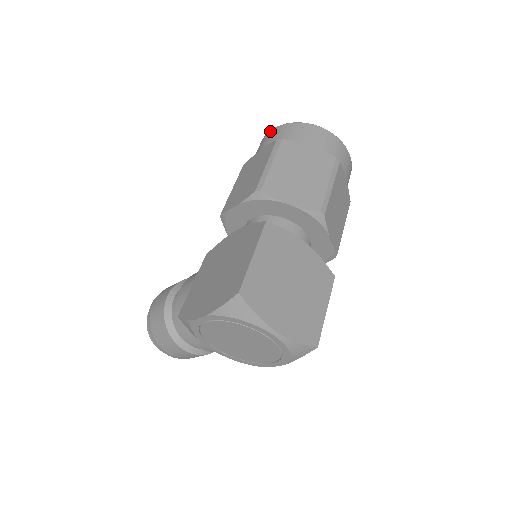
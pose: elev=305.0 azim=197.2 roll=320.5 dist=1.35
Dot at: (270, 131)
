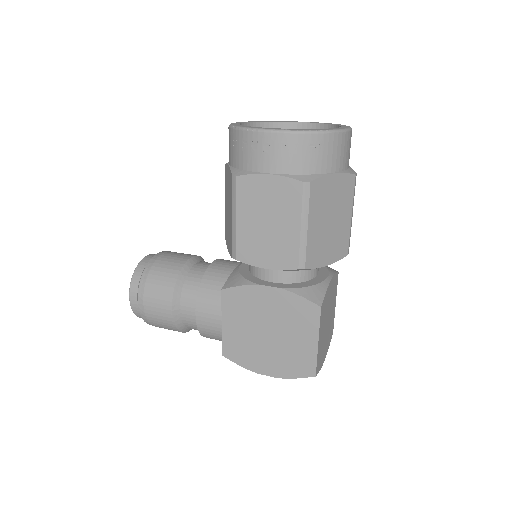
Dot at: (273, 135)
